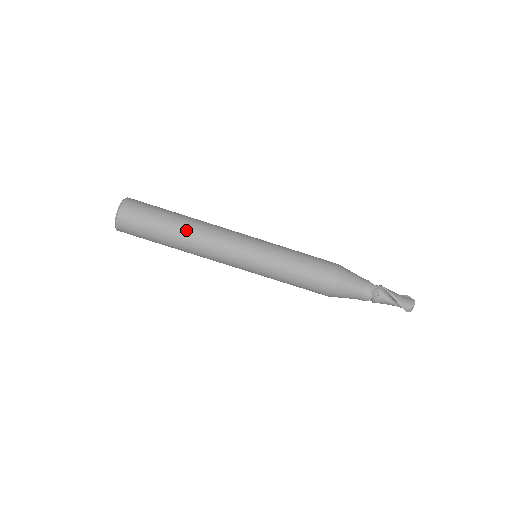
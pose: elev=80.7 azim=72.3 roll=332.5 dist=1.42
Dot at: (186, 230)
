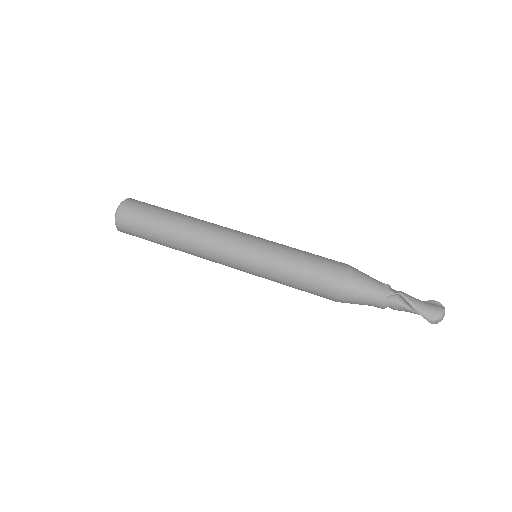
Dot at: (178, 232)
